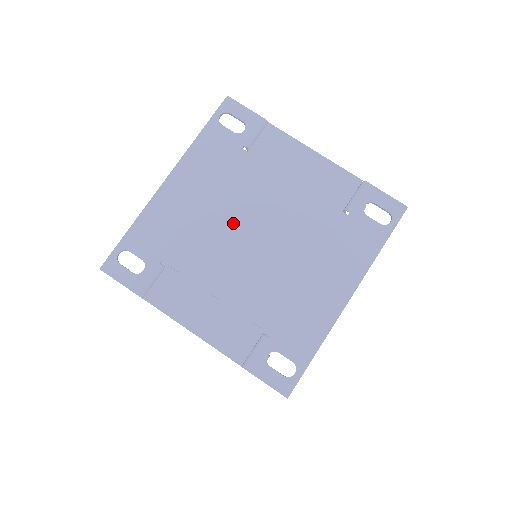
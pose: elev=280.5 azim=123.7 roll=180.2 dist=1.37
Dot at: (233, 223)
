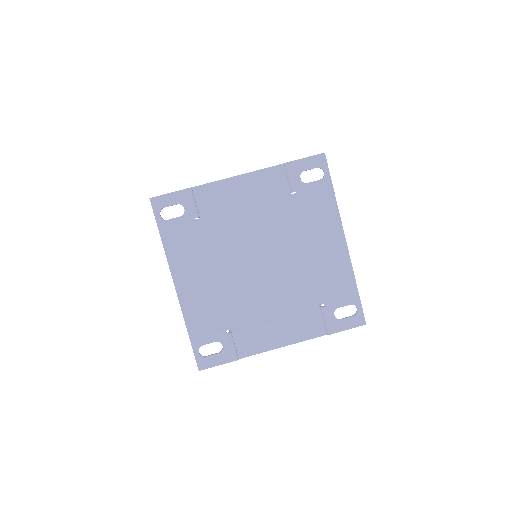
Dot at: (240, 269)
